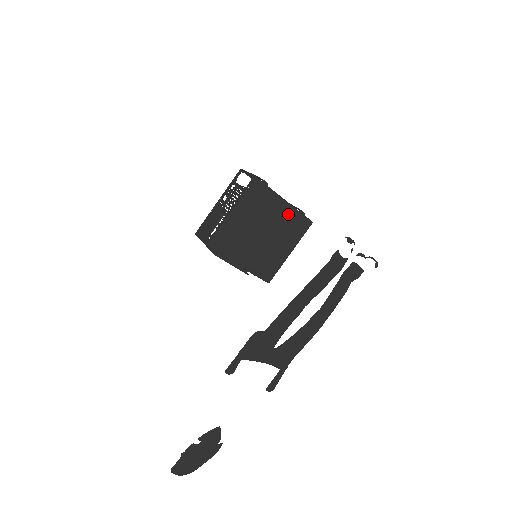
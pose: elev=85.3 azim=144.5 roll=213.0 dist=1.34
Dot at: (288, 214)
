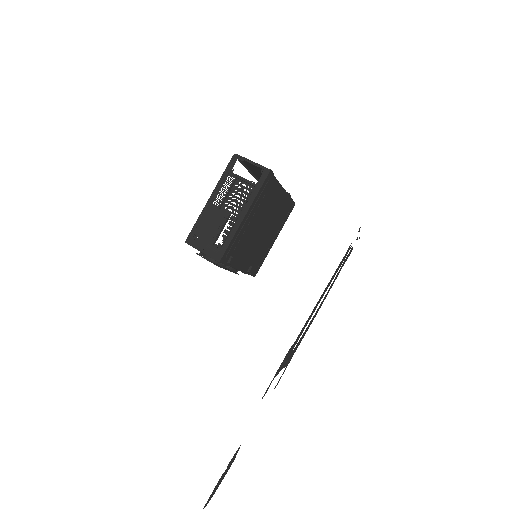
Dot at: (283, 202)
